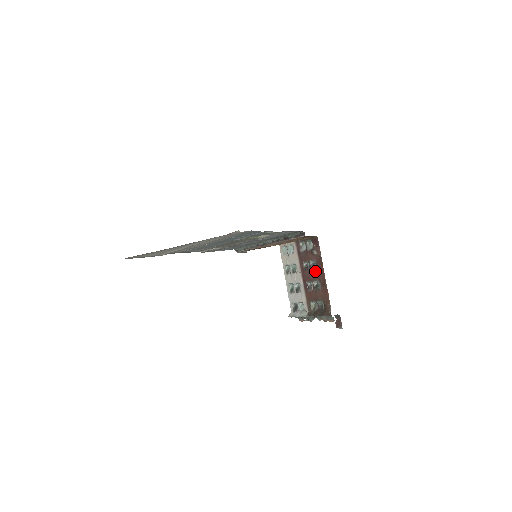
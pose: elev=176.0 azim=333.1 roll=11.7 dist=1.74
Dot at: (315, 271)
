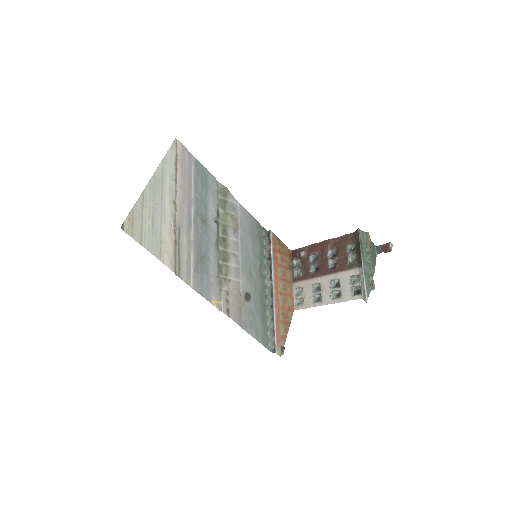
Dot at: (319, 256)
